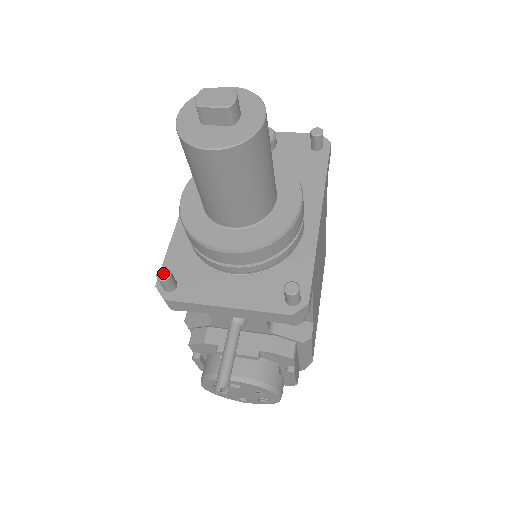
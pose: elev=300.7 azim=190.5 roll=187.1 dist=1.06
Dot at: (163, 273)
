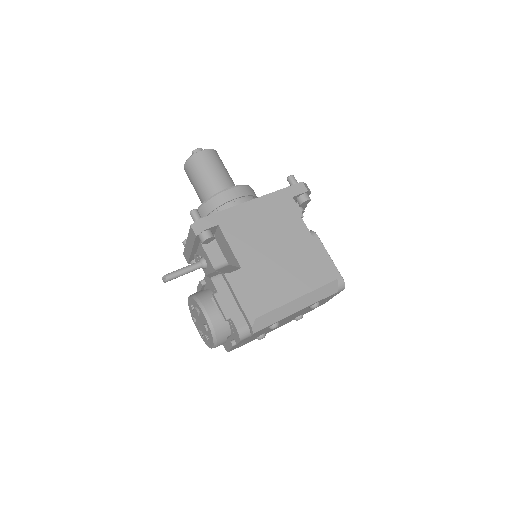
Dot at: occluded
